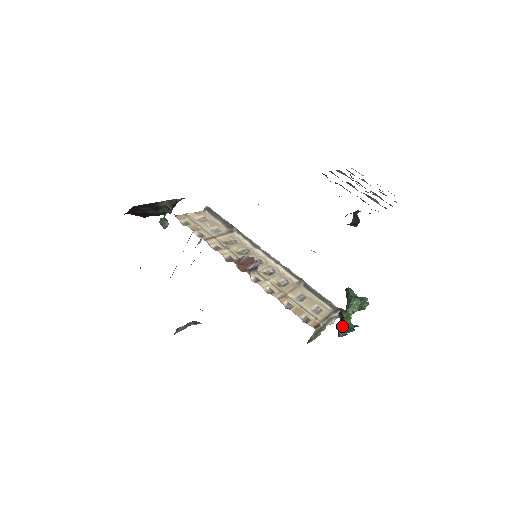
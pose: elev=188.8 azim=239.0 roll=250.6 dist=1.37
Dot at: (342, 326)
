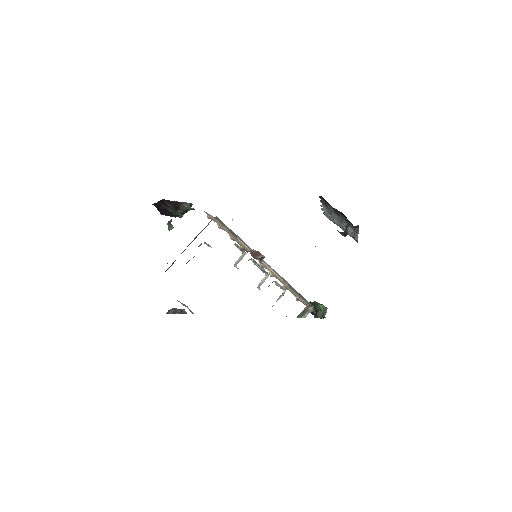
Dot at: (319, 313)
